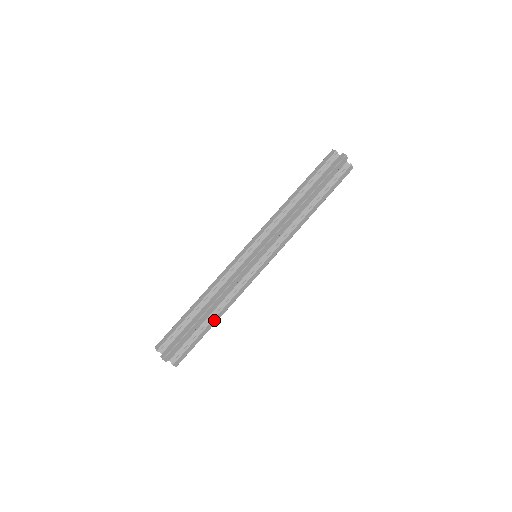
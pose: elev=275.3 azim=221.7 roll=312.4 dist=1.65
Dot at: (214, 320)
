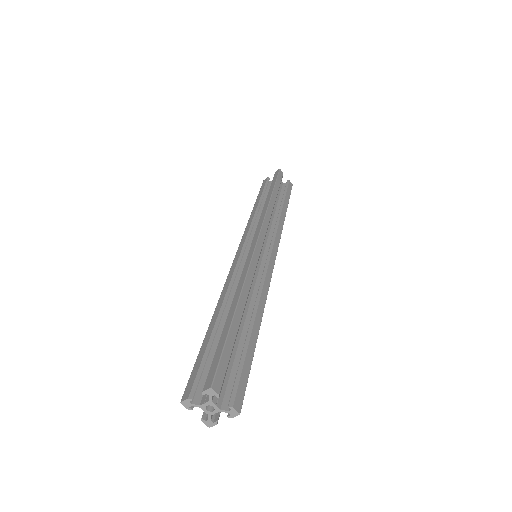
Dot at: (255, 325)
